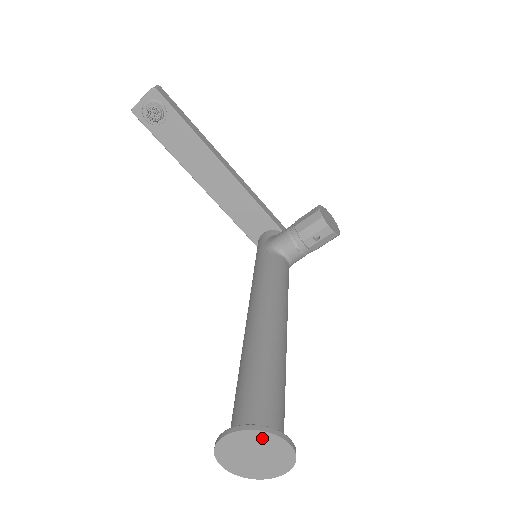
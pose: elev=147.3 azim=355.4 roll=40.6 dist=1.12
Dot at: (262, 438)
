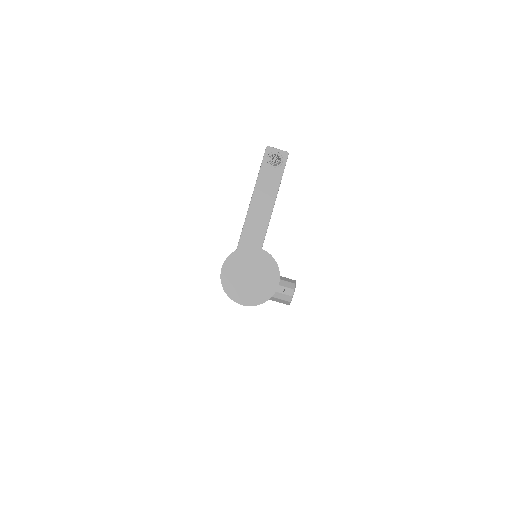
Dot at: (271, 269)
